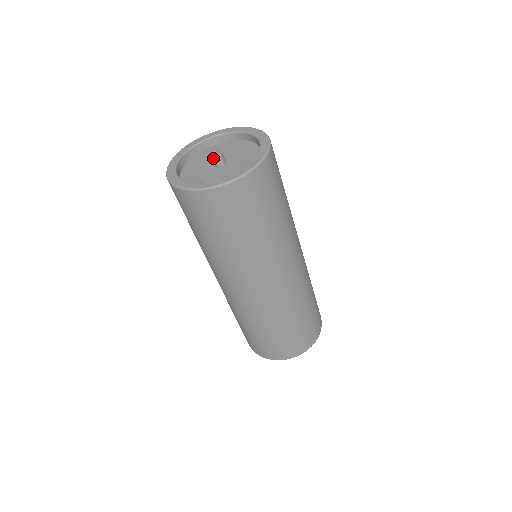
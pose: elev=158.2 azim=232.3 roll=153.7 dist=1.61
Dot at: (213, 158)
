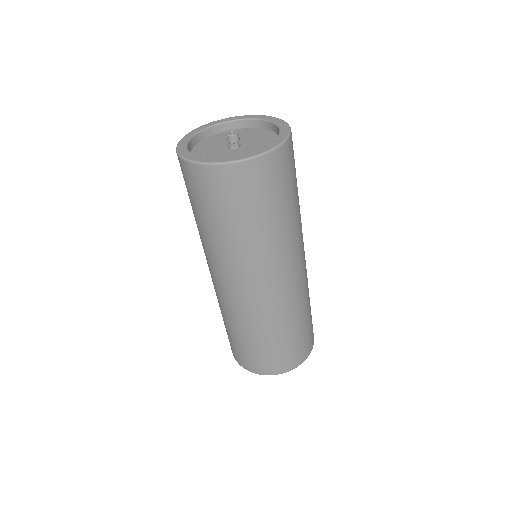
Dot at: (234, 138)
